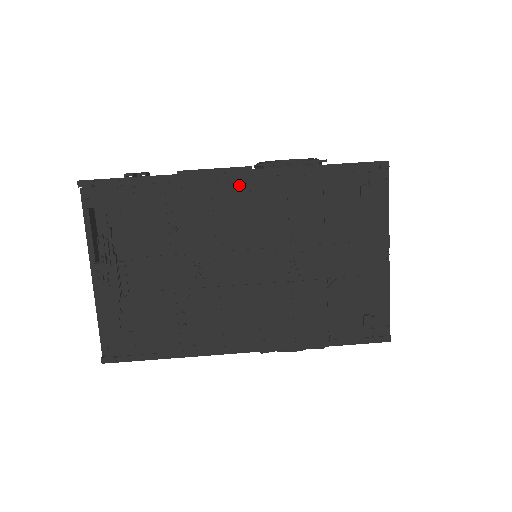
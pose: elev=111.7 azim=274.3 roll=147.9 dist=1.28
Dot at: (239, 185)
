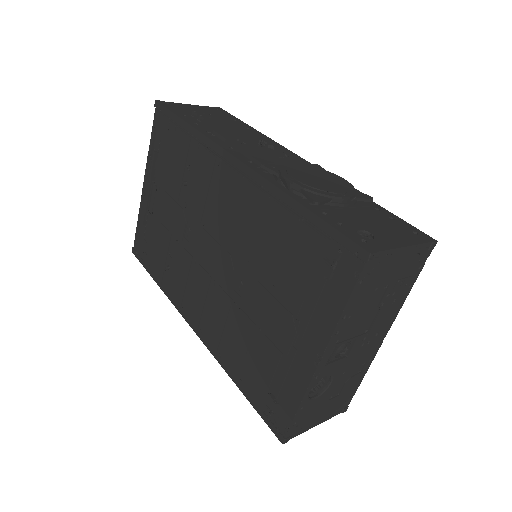
Dot at: (231, 175)
